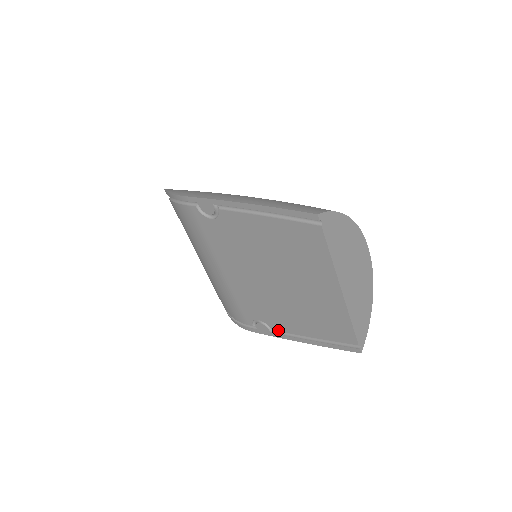
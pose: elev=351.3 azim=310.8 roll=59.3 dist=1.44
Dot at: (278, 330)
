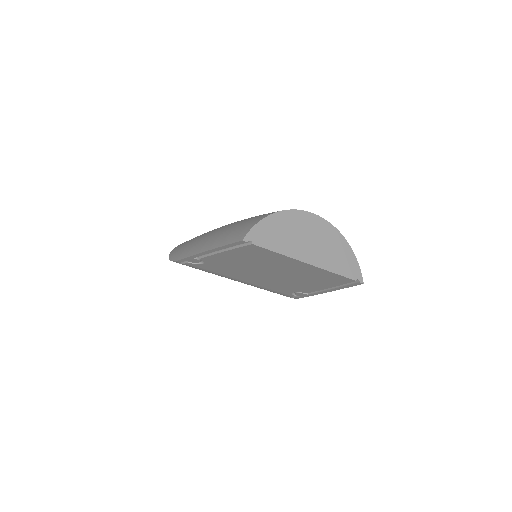
Dot at: (309, 292)
